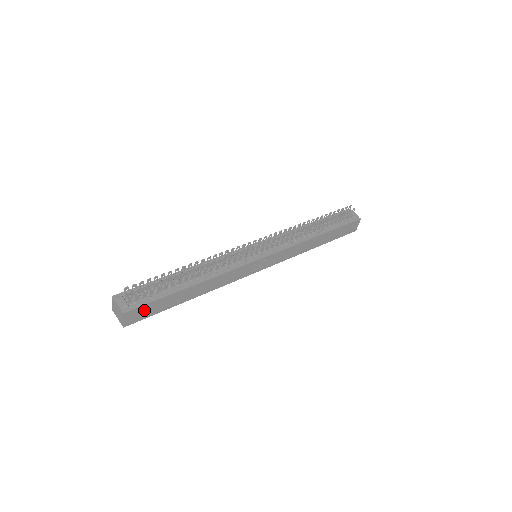
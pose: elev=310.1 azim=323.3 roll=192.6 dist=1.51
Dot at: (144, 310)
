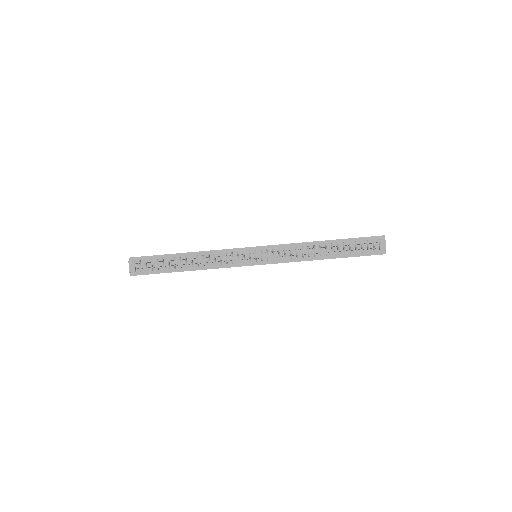
Dot at: occluded
